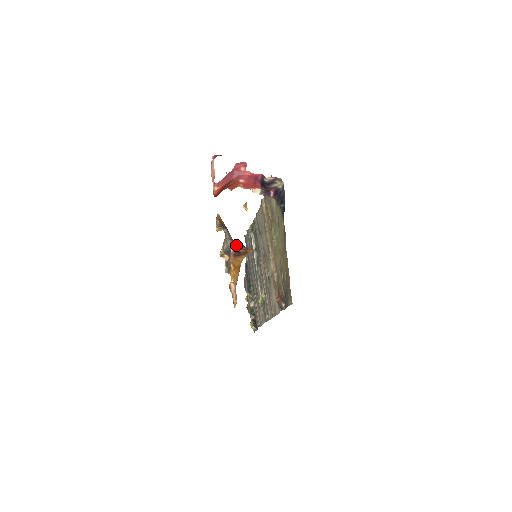
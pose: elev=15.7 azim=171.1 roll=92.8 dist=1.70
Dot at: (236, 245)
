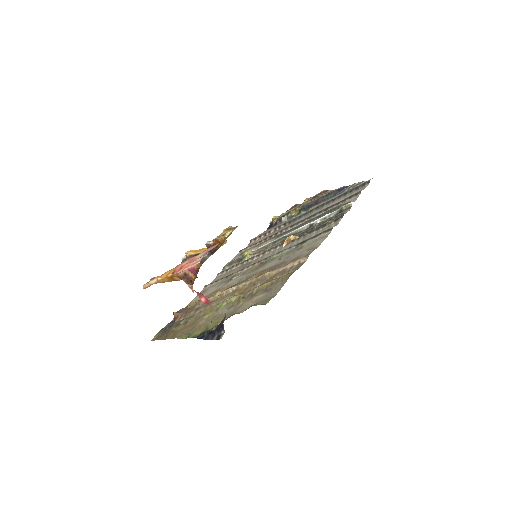
Dot at: (185, 276)
